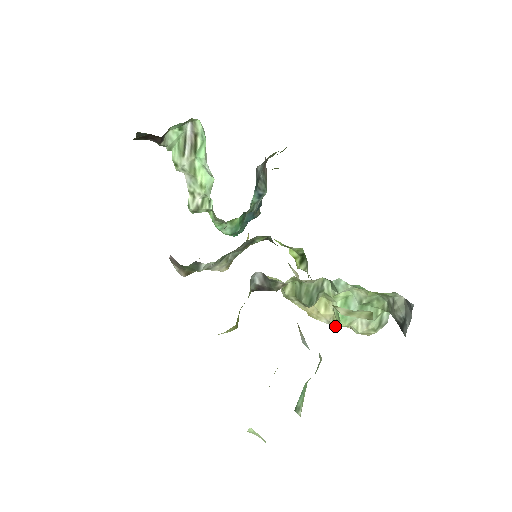
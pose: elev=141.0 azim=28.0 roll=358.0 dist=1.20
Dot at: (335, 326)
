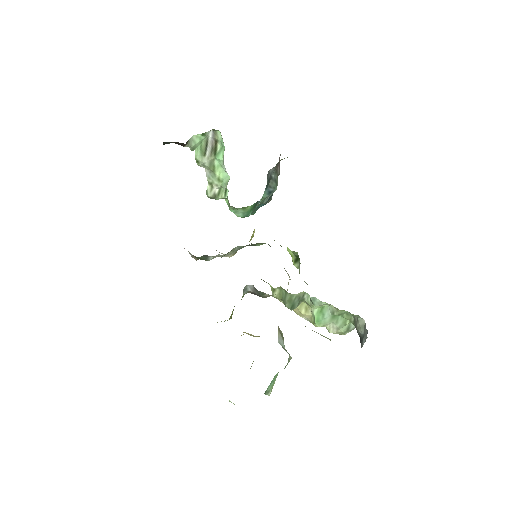
Dot at: occluded
